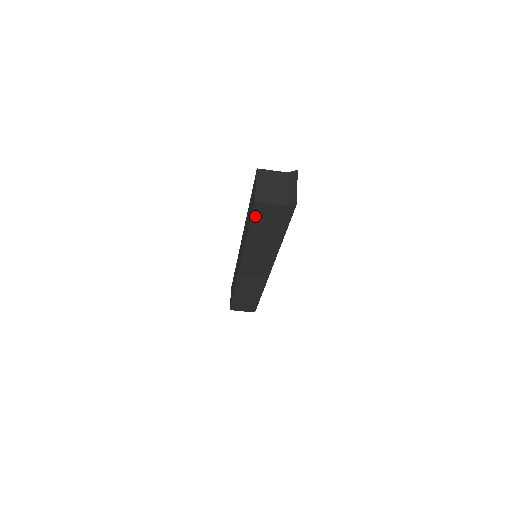
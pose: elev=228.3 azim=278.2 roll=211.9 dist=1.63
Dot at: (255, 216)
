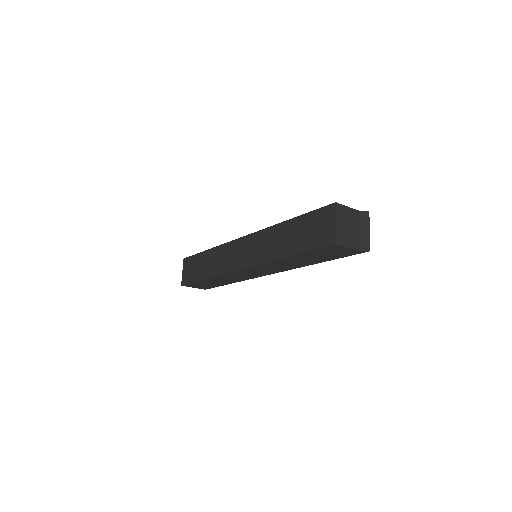
Dot at: (318, 250)
